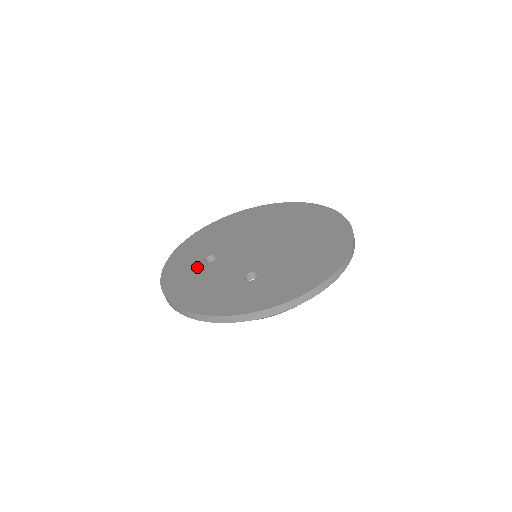
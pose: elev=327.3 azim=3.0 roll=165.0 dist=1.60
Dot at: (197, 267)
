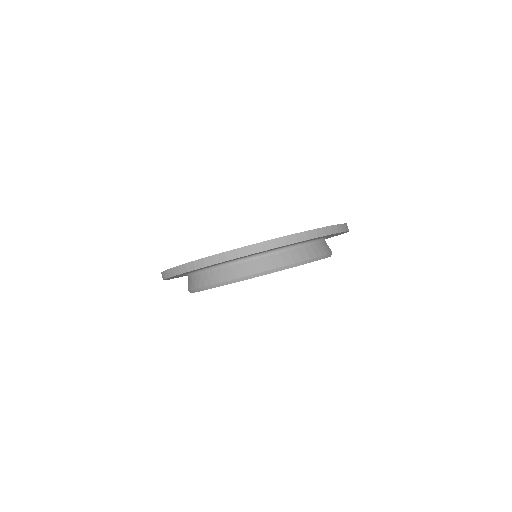
Dot at: occluded
